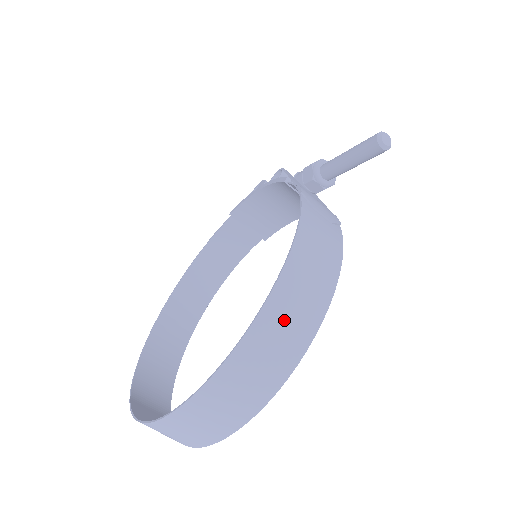
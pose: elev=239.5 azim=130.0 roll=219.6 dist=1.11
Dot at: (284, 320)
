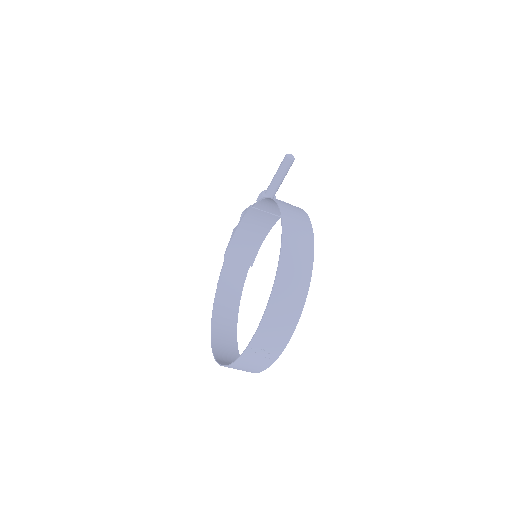
Dot at: (295, 232)
